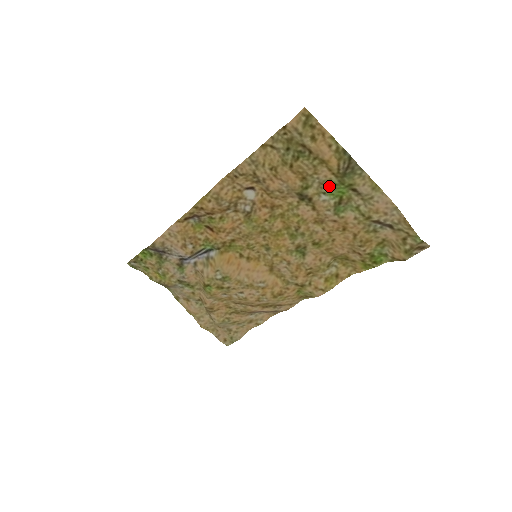
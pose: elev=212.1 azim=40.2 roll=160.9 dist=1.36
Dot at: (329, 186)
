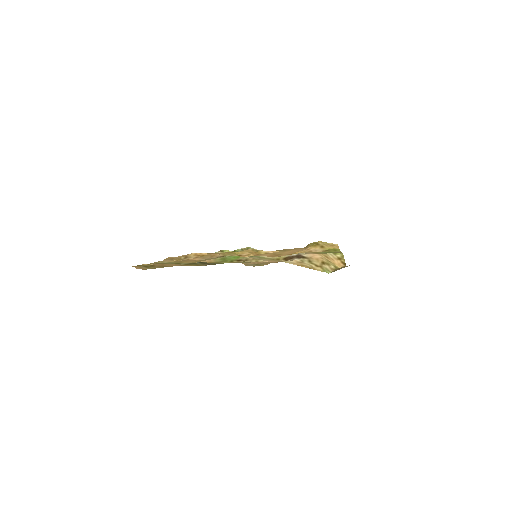
Dot at: (223, 258)
